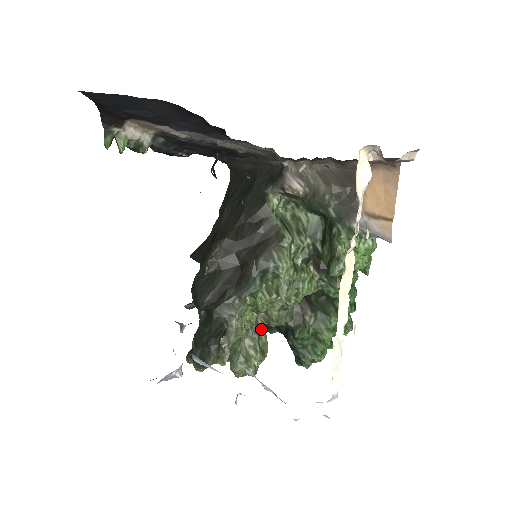
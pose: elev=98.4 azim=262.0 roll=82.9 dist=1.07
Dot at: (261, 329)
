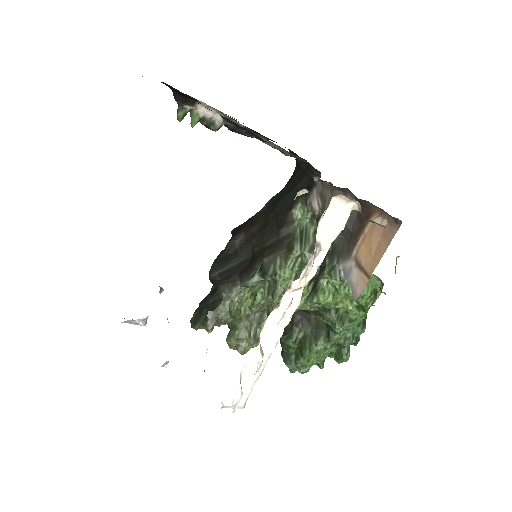
Dot at: (264, 319)
